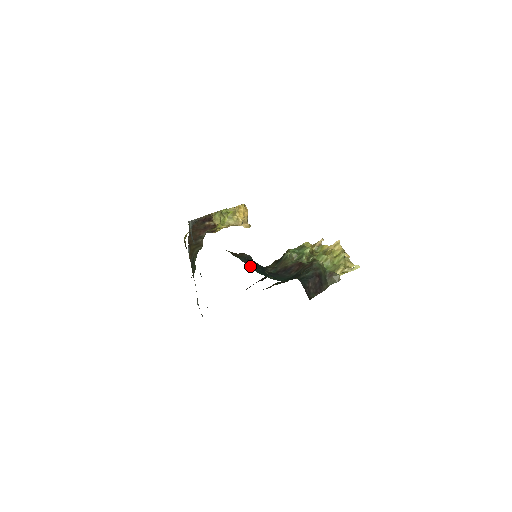
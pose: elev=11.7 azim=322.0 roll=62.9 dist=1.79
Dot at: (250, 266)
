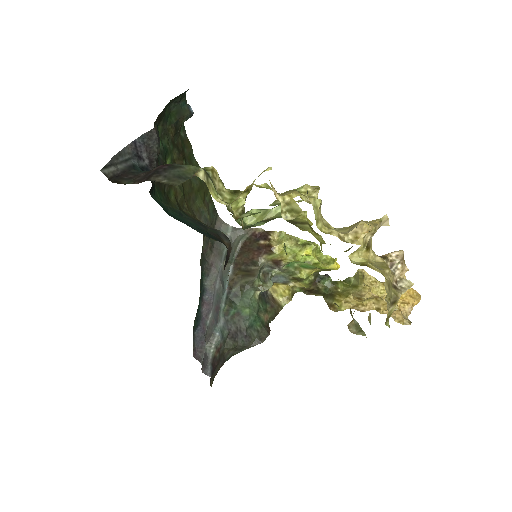
Dot at: (179, 215)
